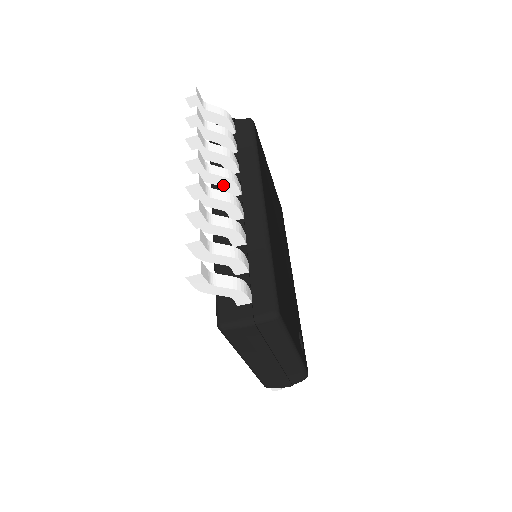
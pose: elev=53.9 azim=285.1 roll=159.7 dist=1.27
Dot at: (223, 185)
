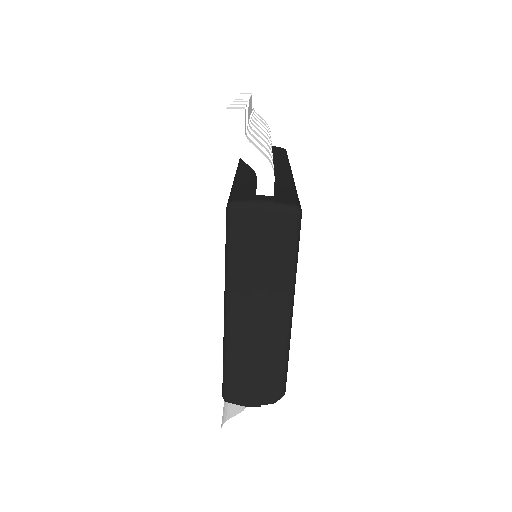
Dot at: occluded
